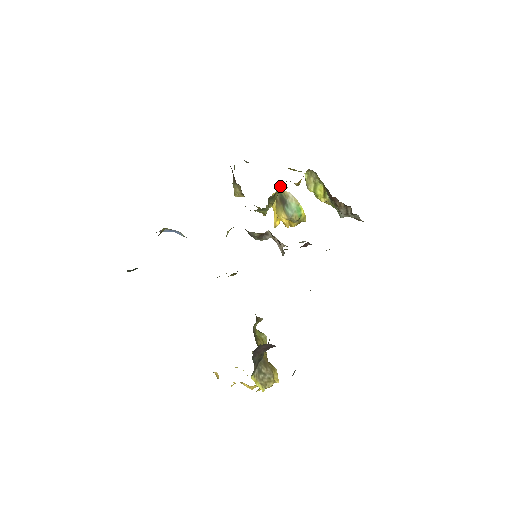
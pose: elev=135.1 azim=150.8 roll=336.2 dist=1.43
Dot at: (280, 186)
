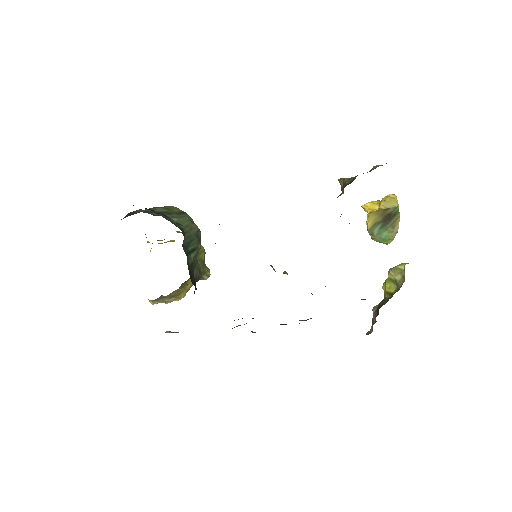
Dot at: occluded
